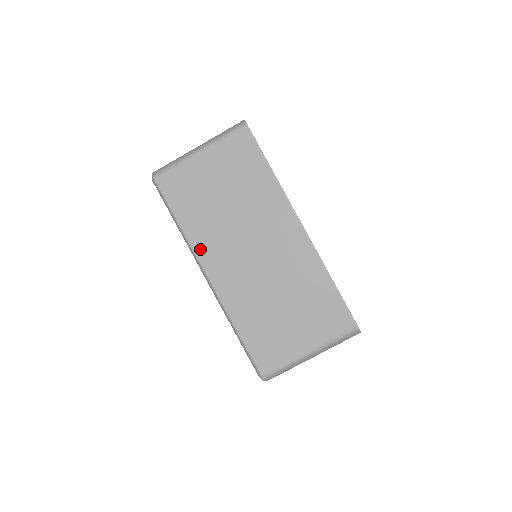
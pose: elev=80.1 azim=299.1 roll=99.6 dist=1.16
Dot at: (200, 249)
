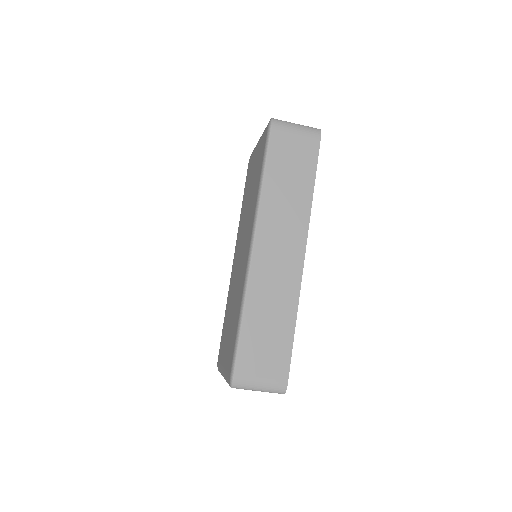
Dot at: occluded
